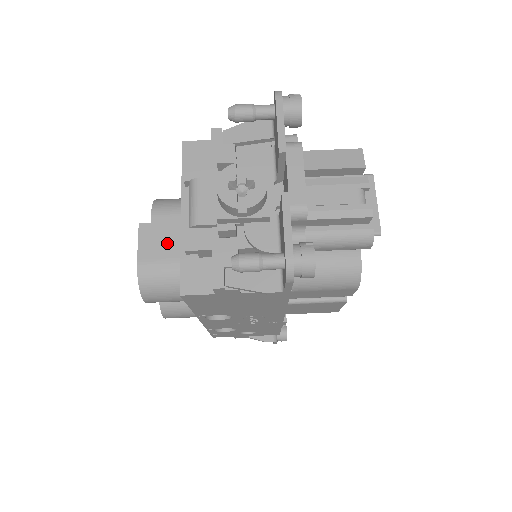
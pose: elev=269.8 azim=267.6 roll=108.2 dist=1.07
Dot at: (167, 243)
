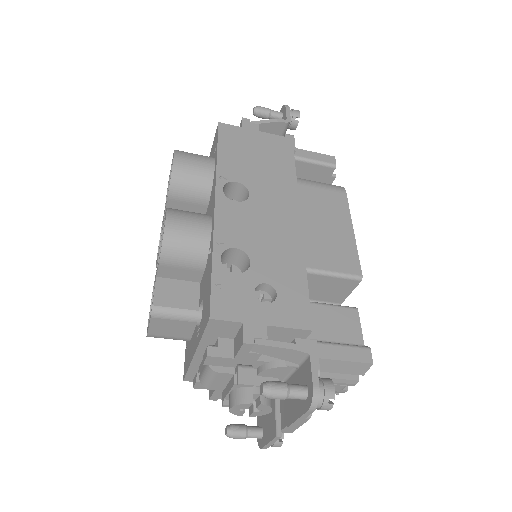
Dot at: (176, 330)
